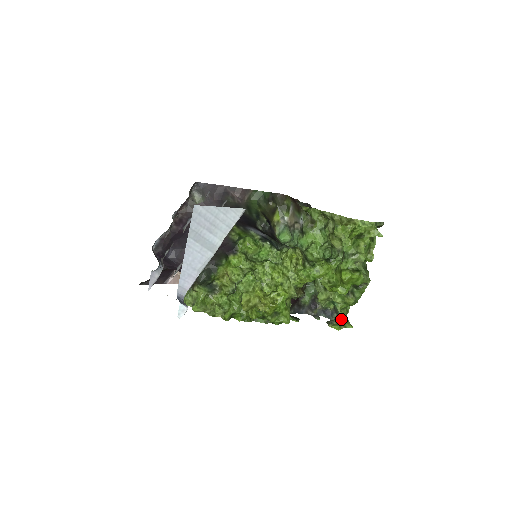
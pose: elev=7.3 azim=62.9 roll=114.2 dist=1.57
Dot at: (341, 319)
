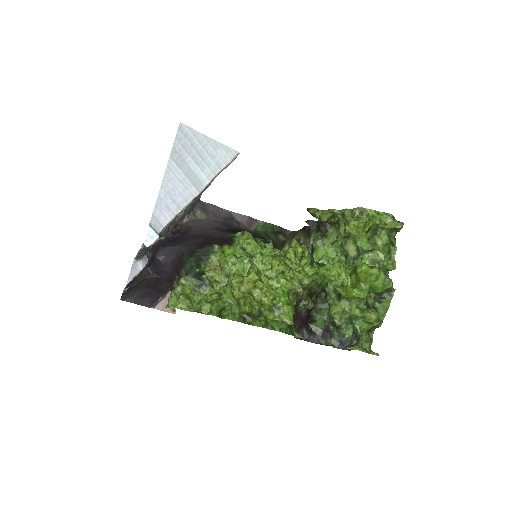
Dot at: (362, 340)
